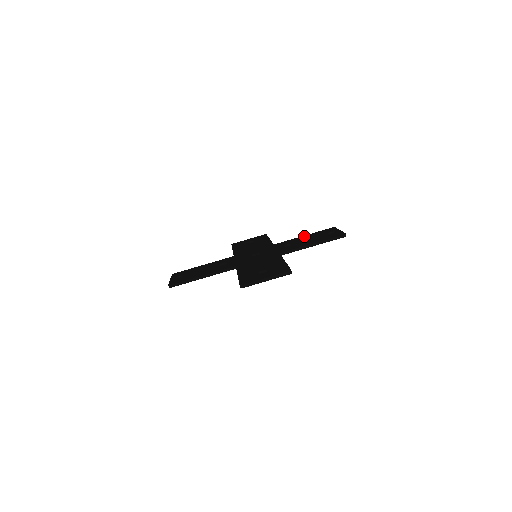
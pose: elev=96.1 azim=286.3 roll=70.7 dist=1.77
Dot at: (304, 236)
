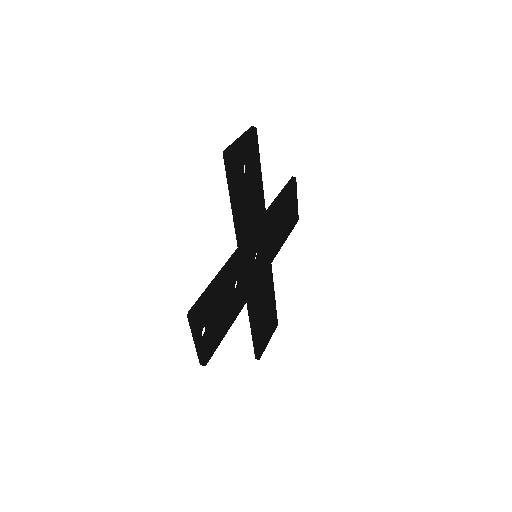
Dot at: occluded
